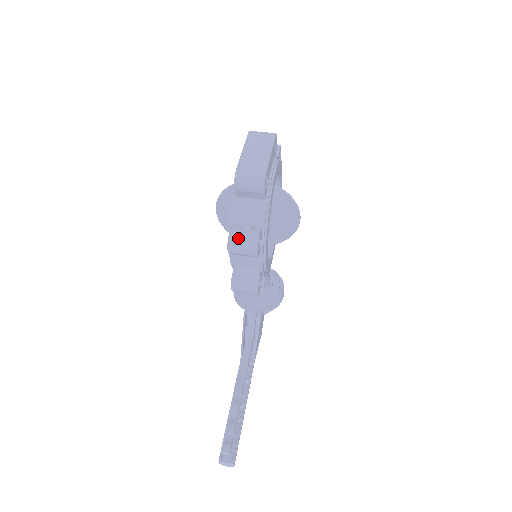
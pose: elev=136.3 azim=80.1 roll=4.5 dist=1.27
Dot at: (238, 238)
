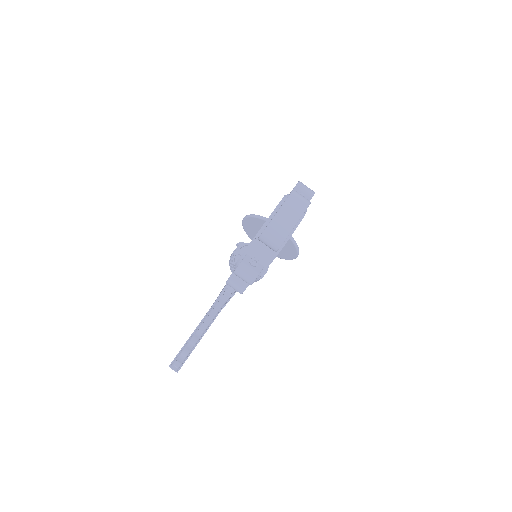
Dot at: (244, 271)
